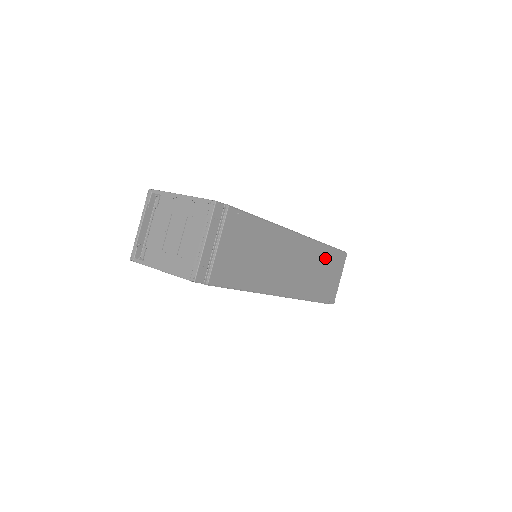
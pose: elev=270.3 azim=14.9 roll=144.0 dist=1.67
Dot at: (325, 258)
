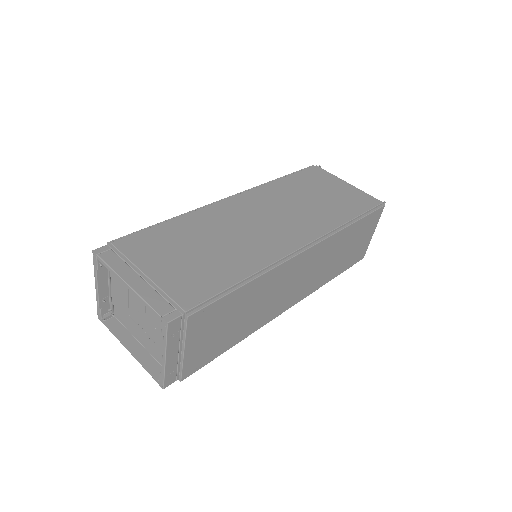
Dot at: (349, 236)
